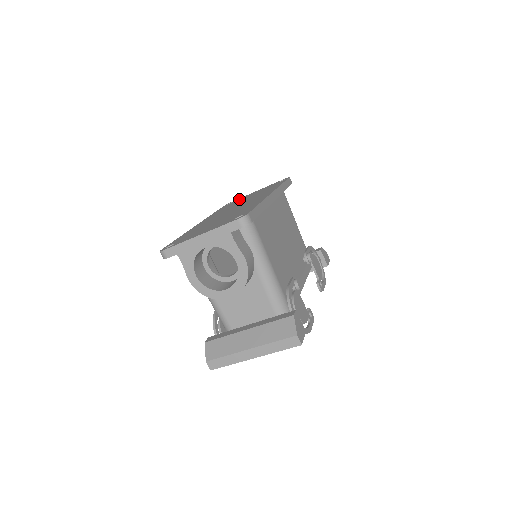
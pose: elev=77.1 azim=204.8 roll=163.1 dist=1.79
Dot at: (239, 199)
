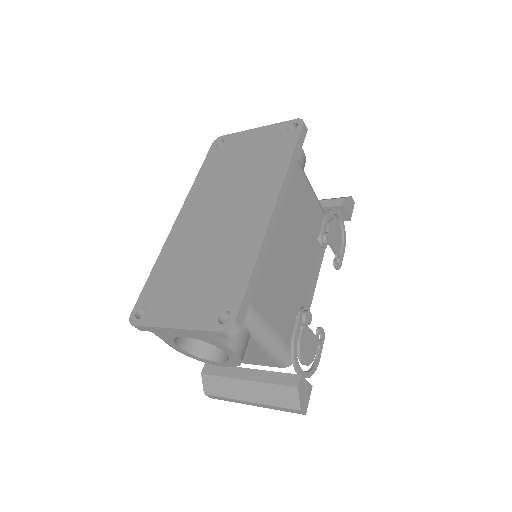
Dot at: (232, 143)
